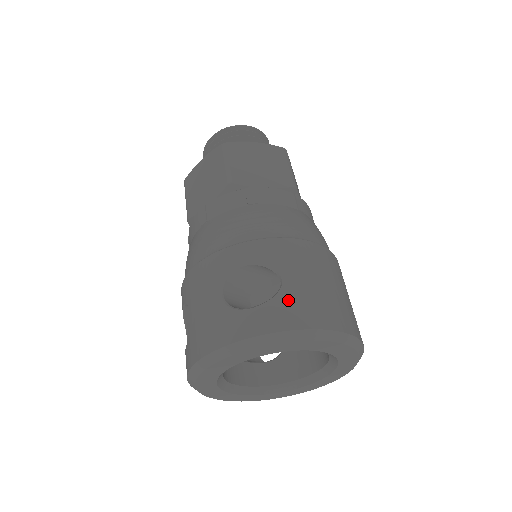
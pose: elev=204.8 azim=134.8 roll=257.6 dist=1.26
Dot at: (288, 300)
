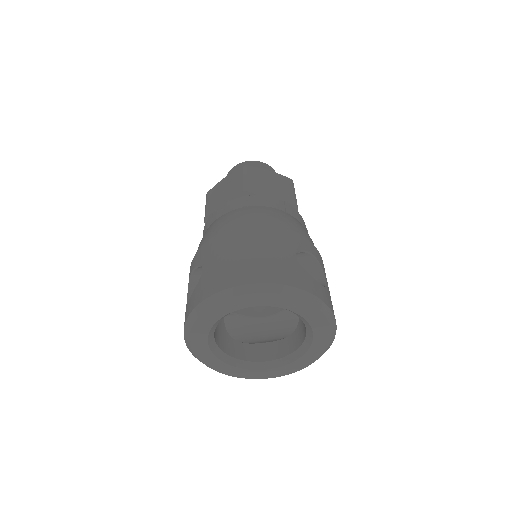
Dot at: (202, 283)
